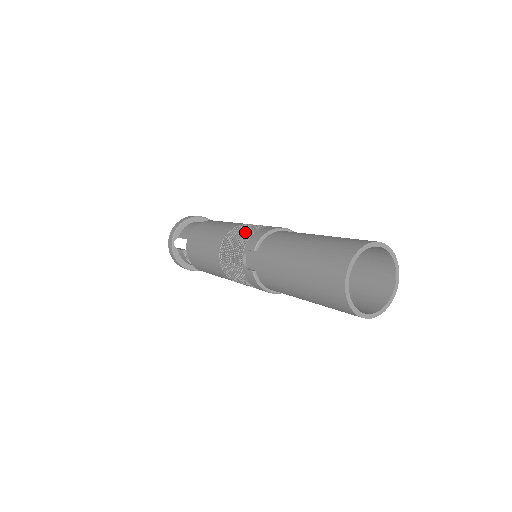
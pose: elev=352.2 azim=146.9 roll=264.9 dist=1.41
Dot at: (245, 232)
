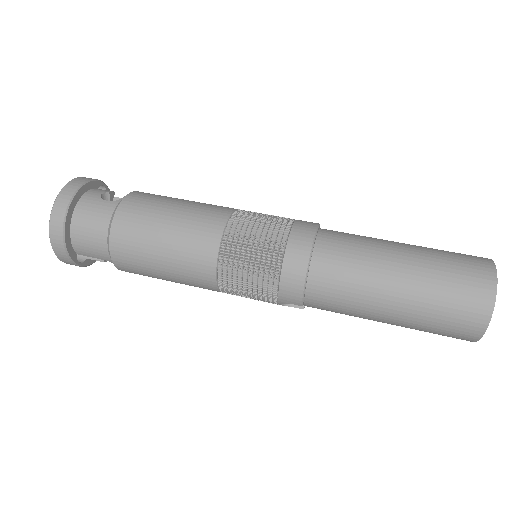
Dot at: (256, 279)
